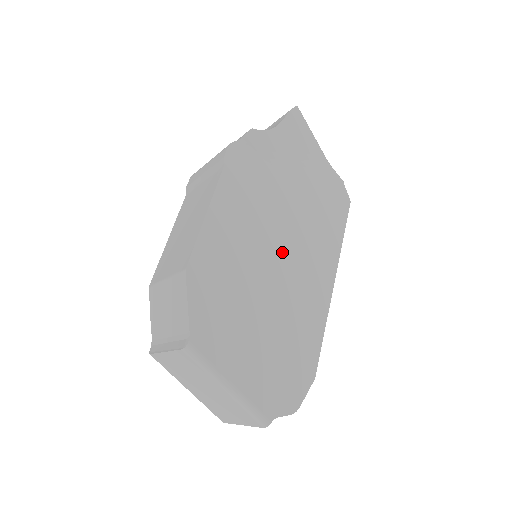
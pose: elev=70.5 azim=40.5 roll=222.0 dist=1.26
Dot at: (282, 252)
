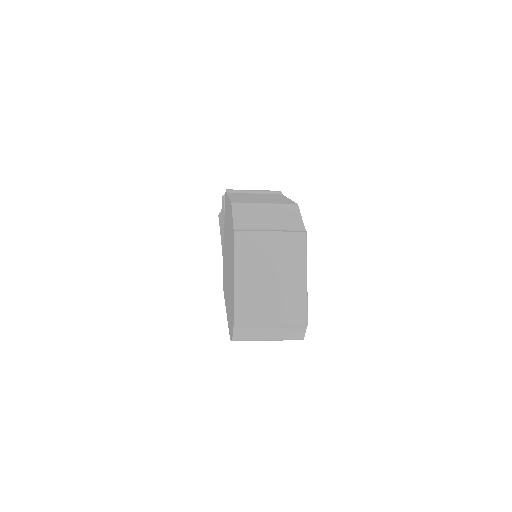
Dot at: occluded
